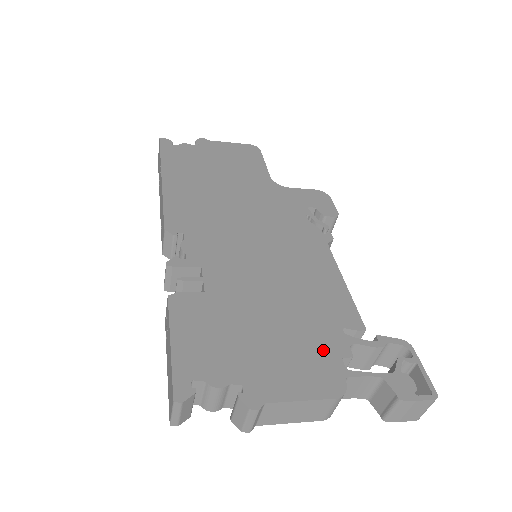
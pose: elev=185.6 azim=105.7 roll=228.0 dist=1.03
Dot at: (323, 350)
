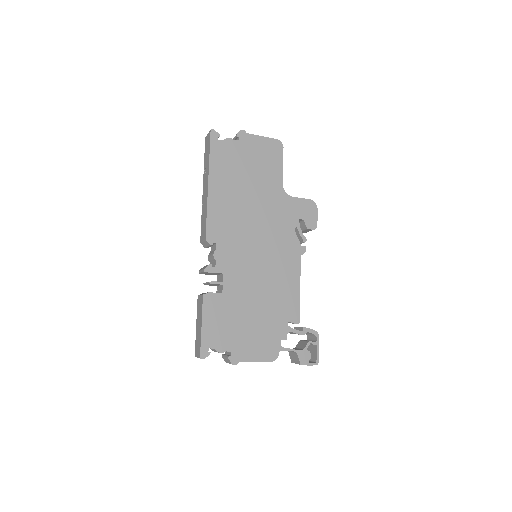
Dot at: (274, 335)
